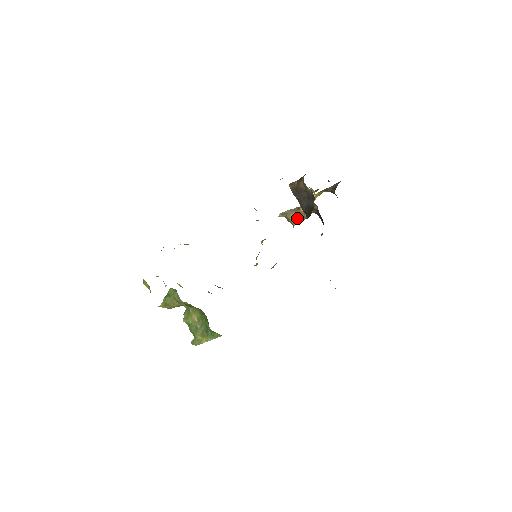
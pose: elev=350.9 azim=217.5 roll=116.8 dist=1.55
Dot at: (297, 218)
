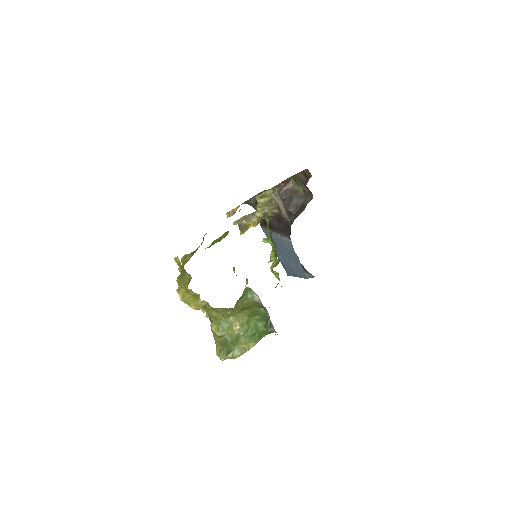
Dot at: (252, 224)
